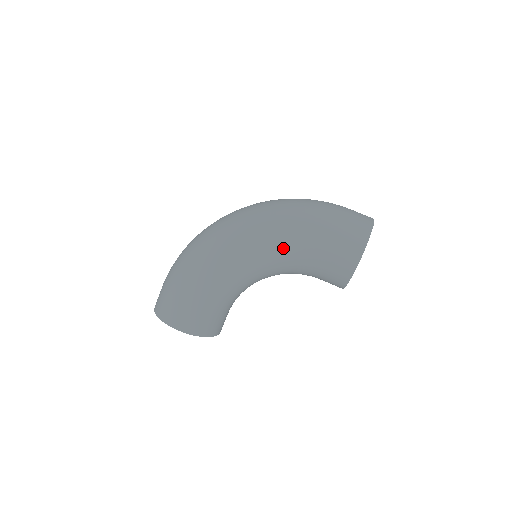
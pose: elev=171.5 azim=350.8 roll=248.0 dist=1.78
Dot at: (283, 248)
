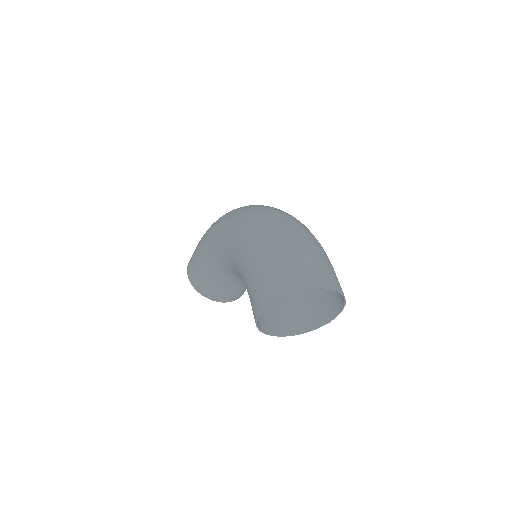
Dot at: (236, 257)
